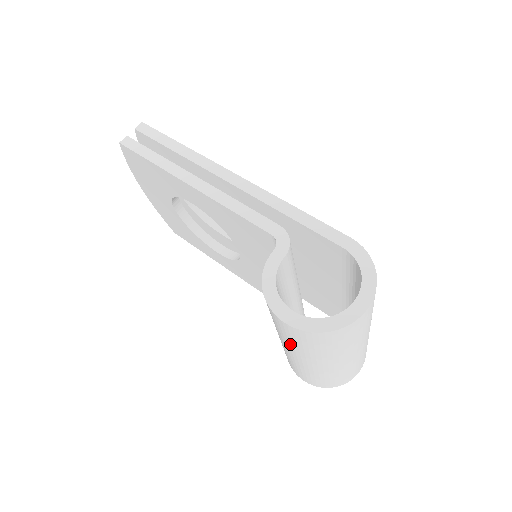
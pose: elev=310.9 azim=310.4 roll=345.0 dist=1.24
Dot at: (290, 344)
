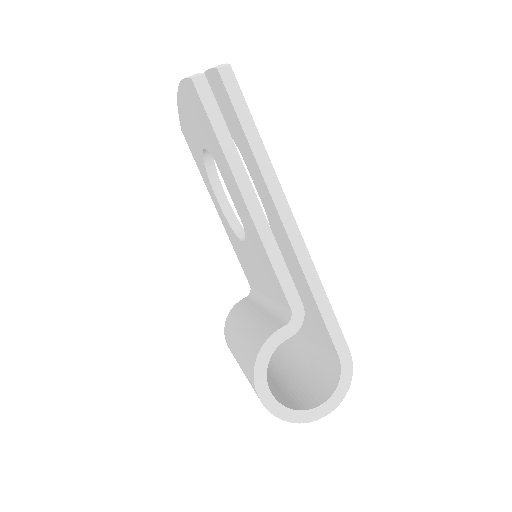
Dot at: occluded
